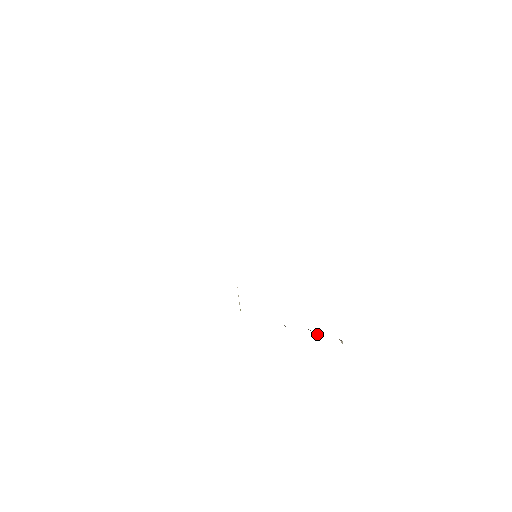
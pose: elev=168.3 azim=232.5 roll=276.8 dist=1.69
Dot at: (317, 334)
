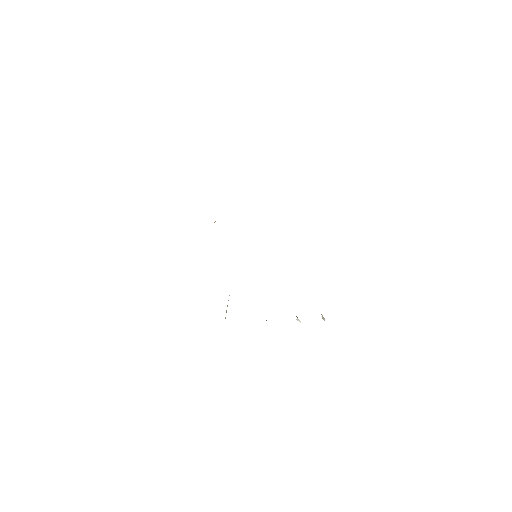
Dot at: (298, 319)
